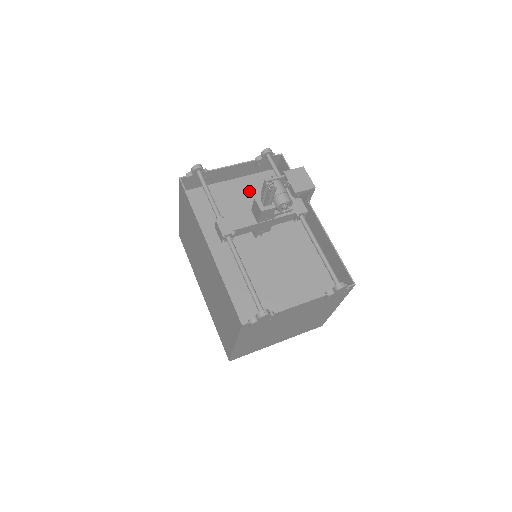
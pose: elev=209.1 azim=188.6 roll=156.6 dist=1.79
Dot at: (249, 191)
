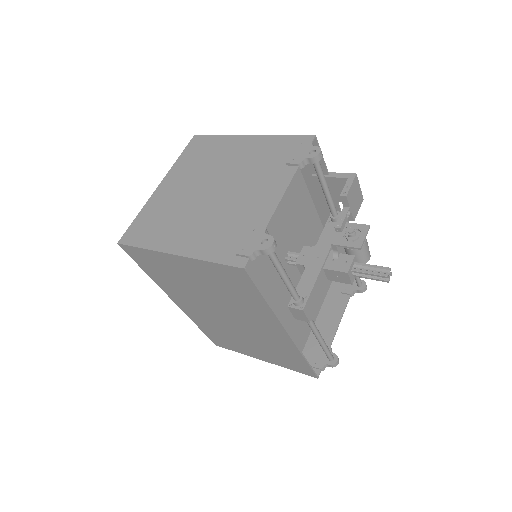
Dot at: occluded
